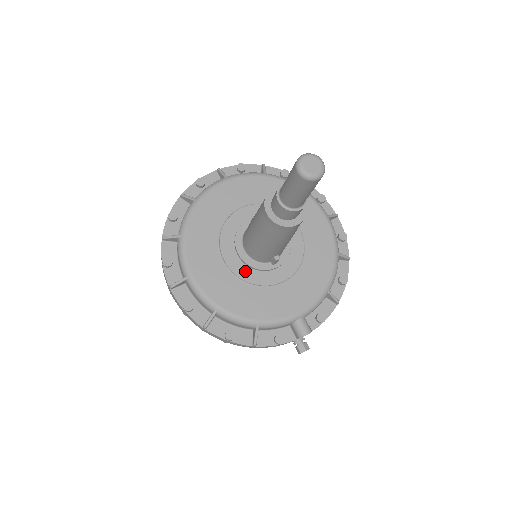
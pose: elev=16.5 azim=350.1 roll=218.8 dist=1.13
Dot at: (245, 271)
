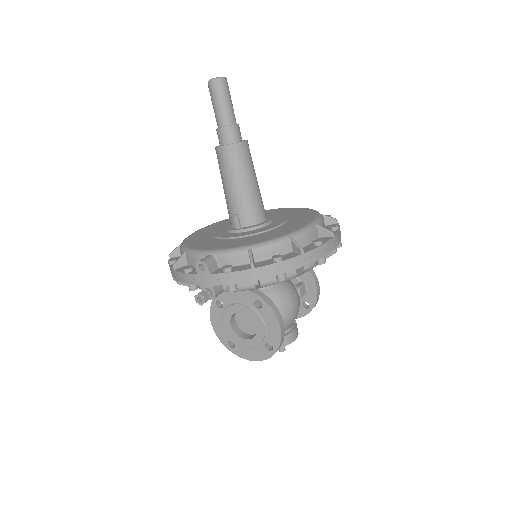
Dot at: (220, 232)
